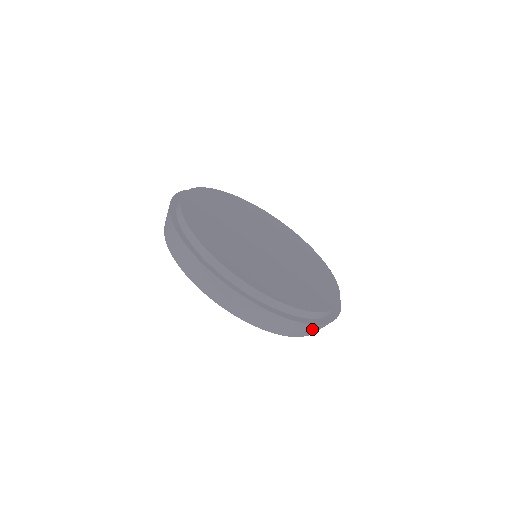
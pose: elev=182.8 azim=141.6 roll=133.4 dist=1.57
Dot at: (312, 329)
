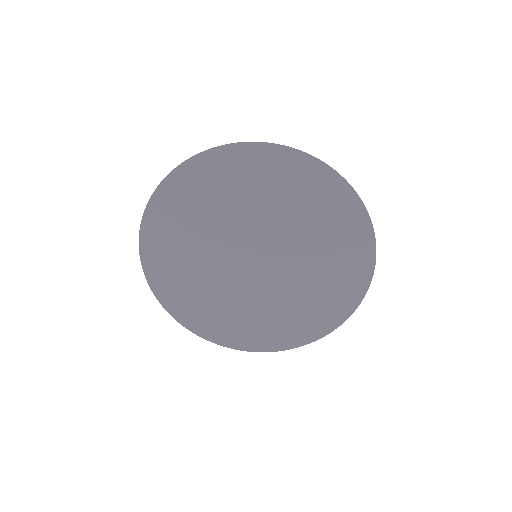
Dot at: occluded
